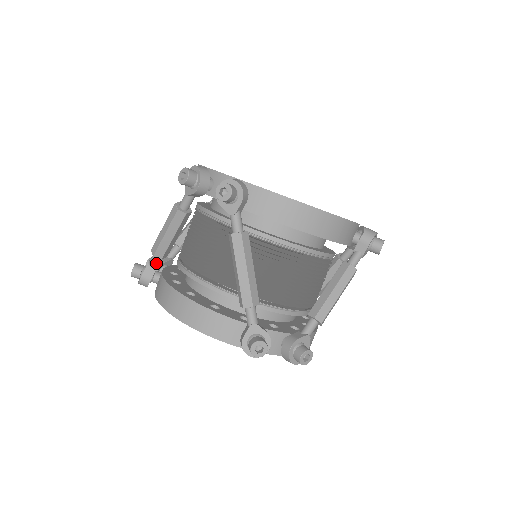
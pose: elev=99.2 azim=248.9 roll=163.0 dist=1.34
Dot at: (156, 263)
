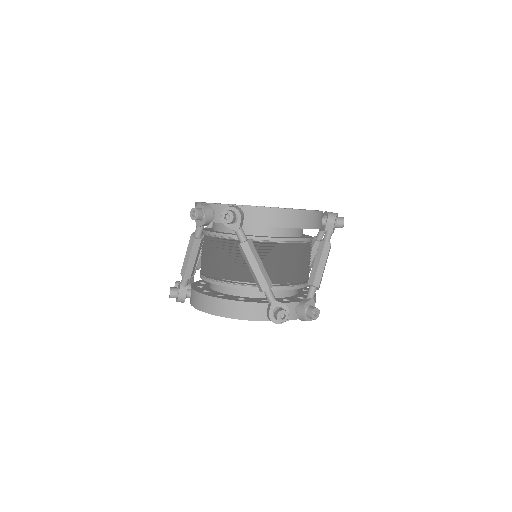
Dot at: (186, 282)
